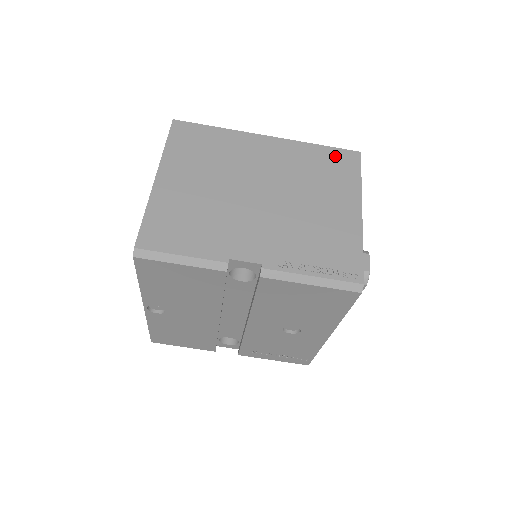
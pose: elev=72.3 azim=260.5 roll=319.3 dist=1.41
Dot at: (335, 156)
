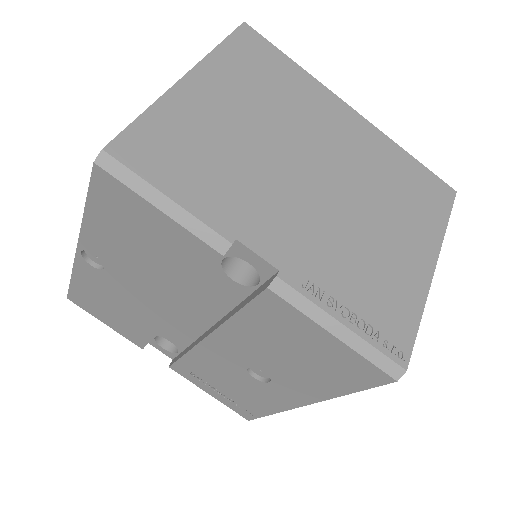
Dot at: (426, 179)
